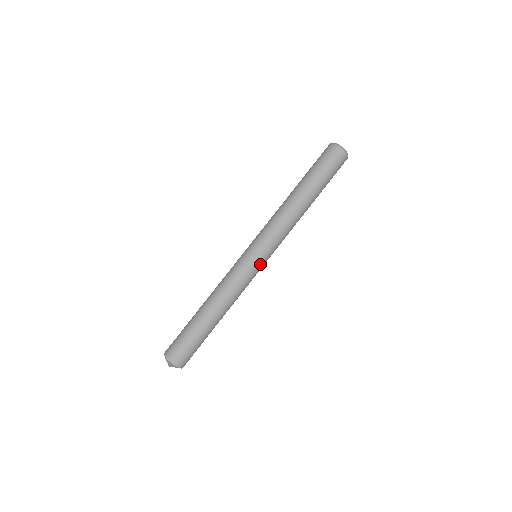
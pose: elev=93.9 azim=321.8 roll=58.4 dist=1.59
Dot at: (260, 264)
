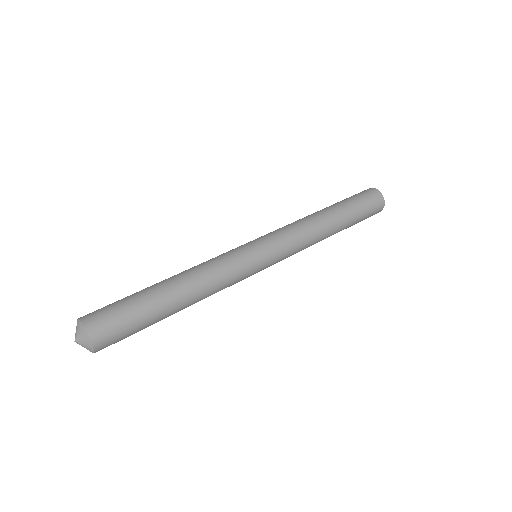
Dot at: (260, 260)
